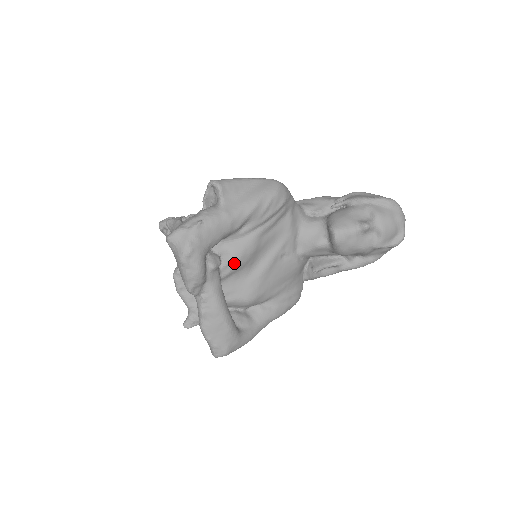
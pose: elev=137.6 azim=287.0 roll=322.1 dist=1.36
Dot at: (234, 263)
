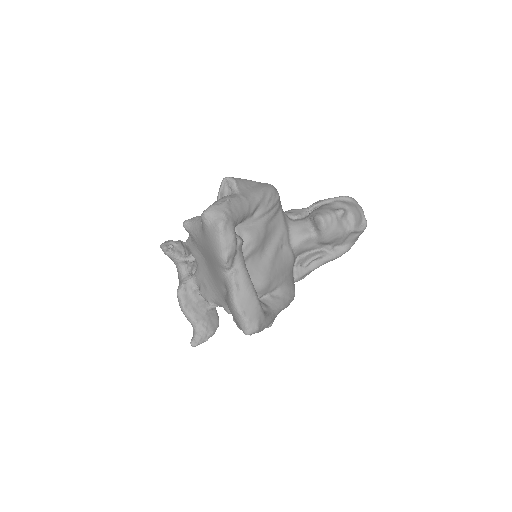
Dot at: (252, 244)
